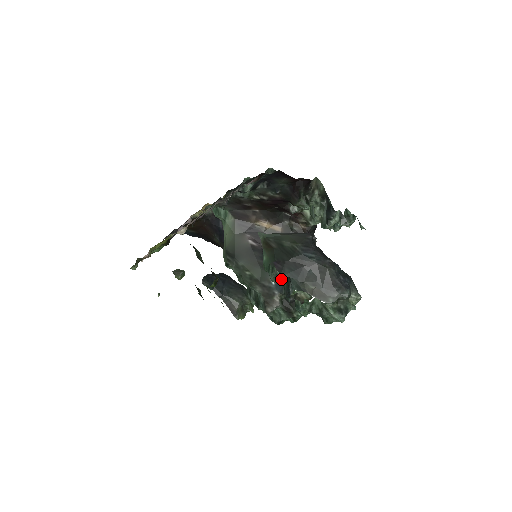
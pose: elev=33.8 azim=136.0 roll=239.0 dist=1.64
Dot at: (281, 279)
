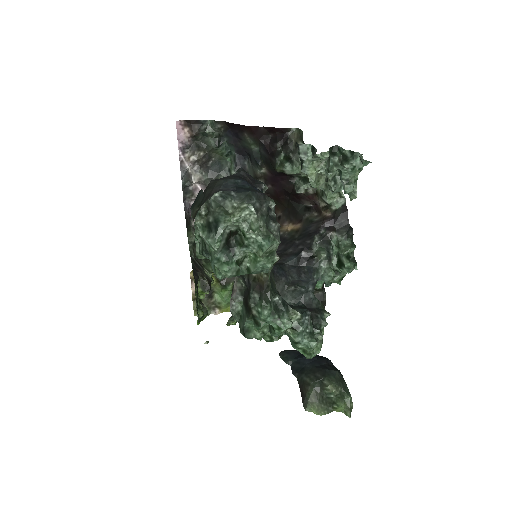
Dot at: occluded
